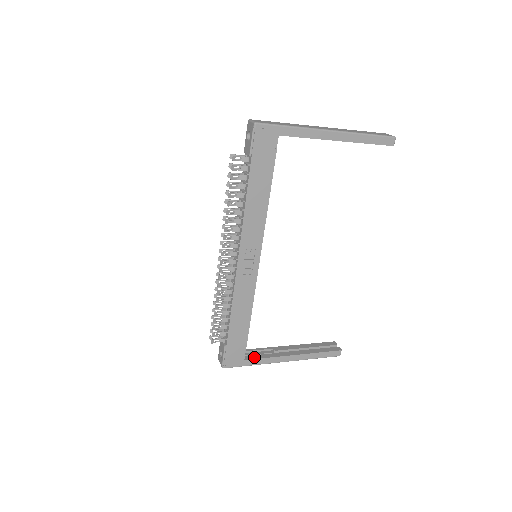
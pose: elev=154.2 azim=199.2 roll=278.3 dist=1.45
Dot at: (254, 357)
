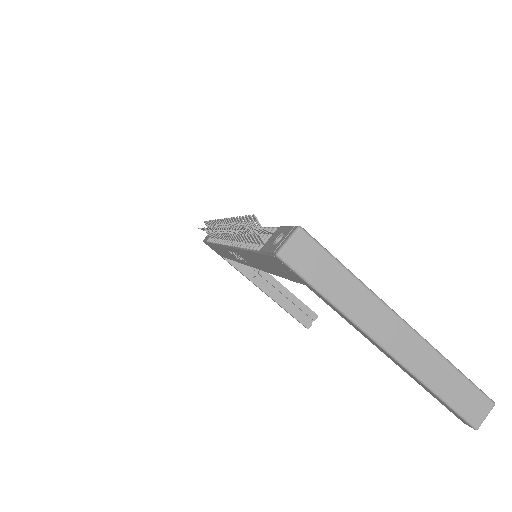
Dot at: (233, 262)
